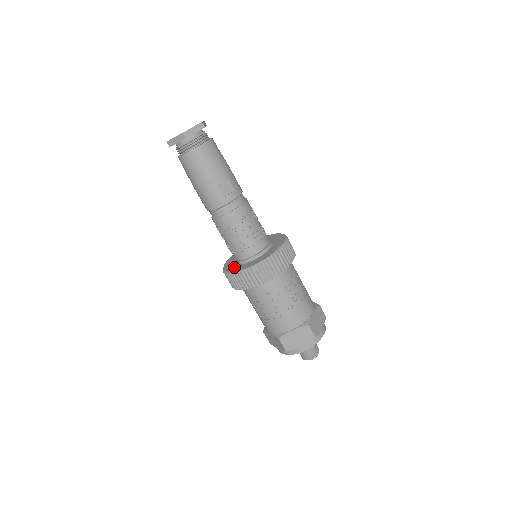
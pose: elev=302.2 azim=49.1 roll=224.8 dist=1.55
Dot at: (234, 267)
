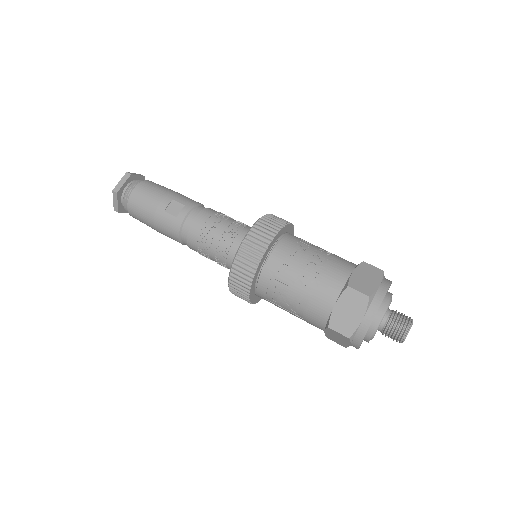
Dot at: occluded
